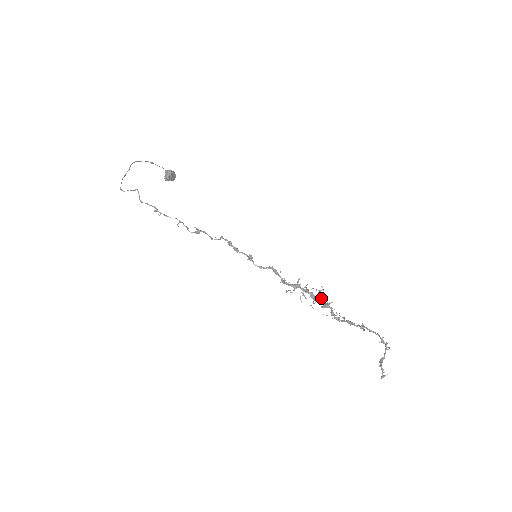
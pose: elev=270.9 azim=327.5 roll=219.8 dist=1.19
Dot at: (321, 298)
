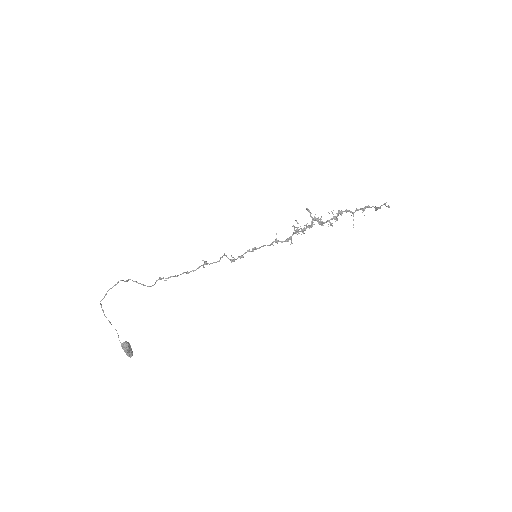
Dot at: (313, 218)
